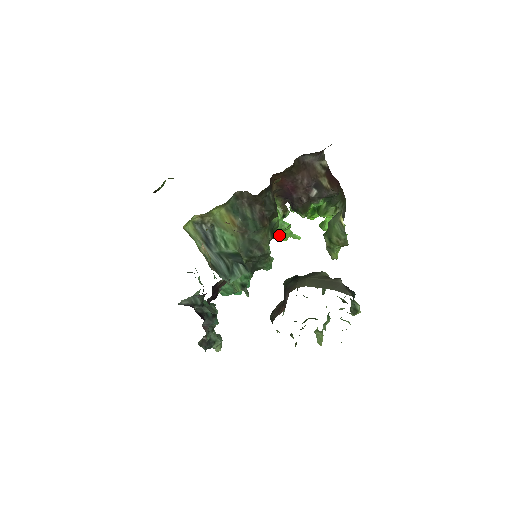
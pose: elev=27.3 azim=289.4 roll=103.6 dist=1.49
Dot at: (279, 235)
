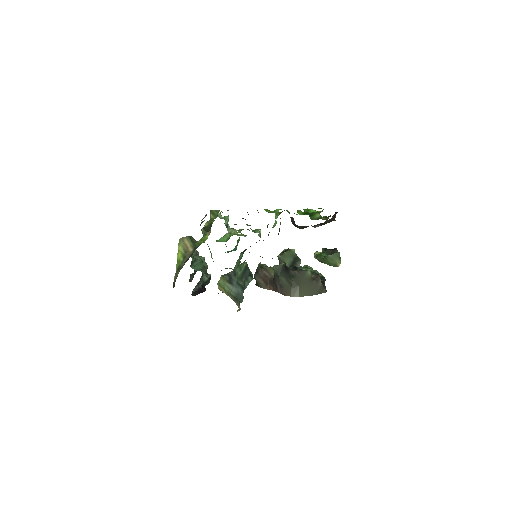
Dot at: (266, 209)
